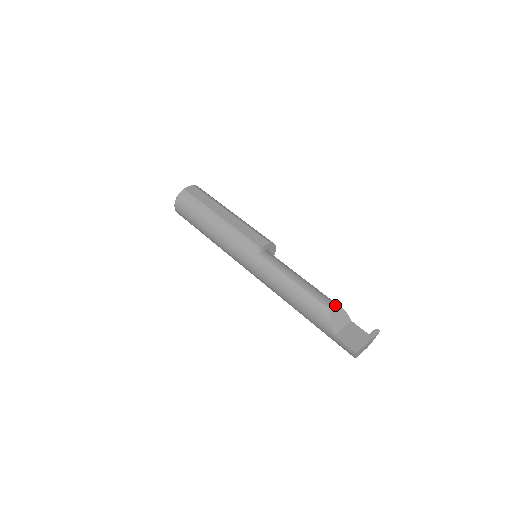
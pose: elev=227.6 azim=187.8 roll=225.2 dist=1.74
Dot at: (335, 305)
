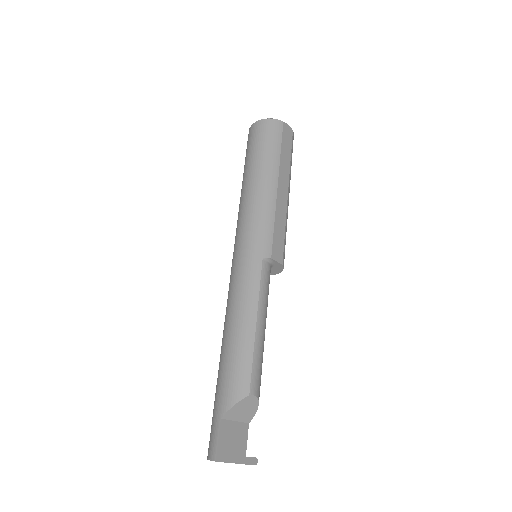
Dot at: (258, 395)
